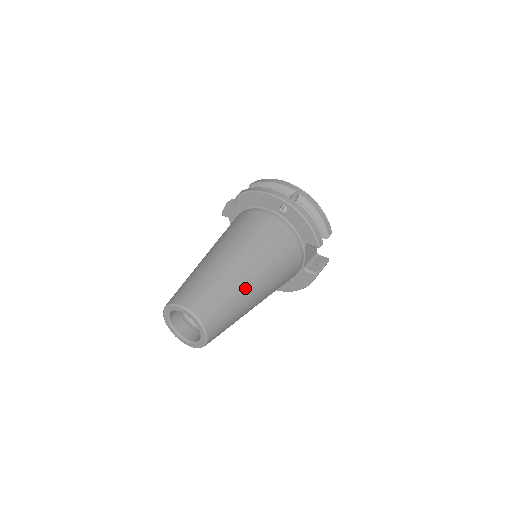
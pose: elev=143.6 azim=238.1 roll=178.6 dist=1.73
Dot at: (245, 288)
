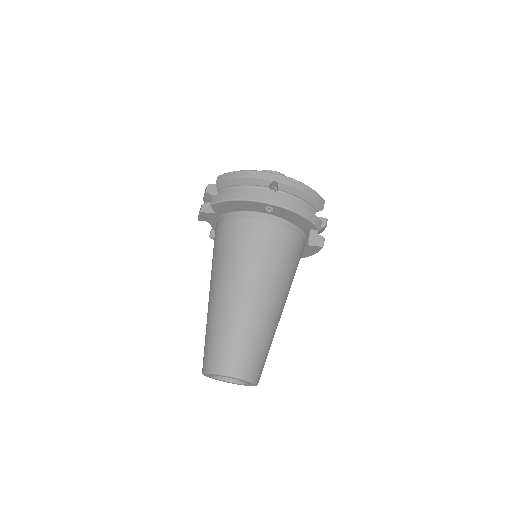
Dot at: (269, 318)
